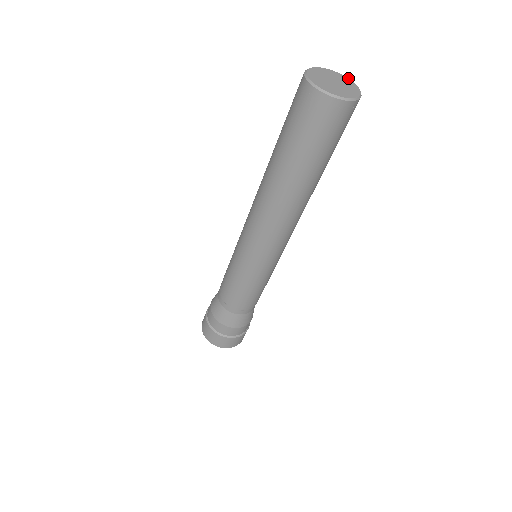
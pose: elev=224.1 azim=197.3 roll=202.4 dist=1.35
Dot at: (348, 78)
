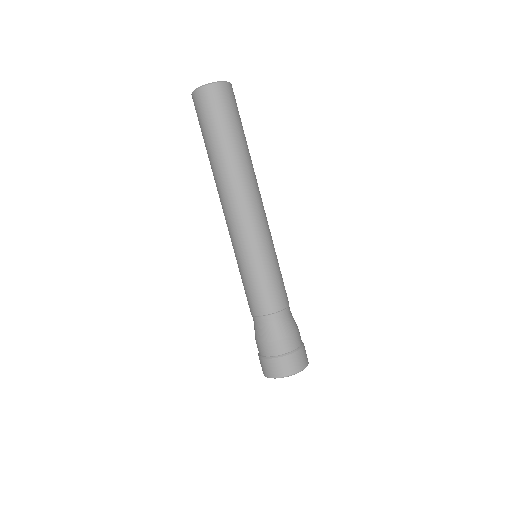
Dot at: occluded
